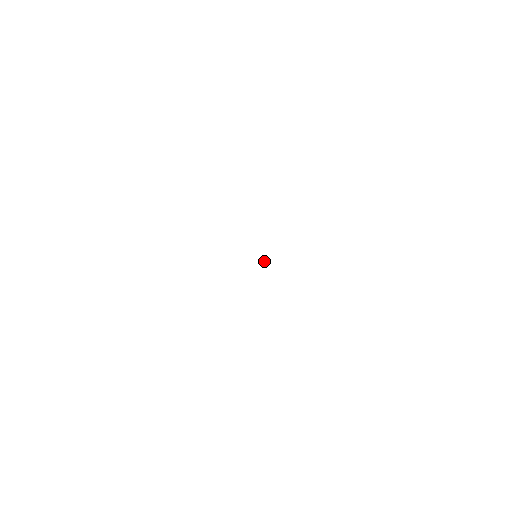
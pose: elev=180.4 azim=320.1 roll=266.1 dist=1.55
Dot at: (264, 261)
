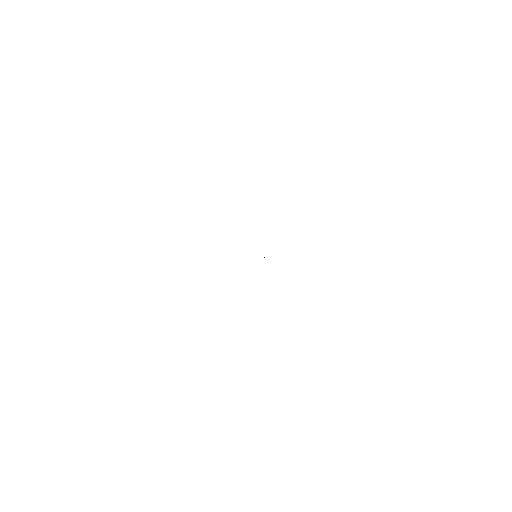
Dot at: occluded
